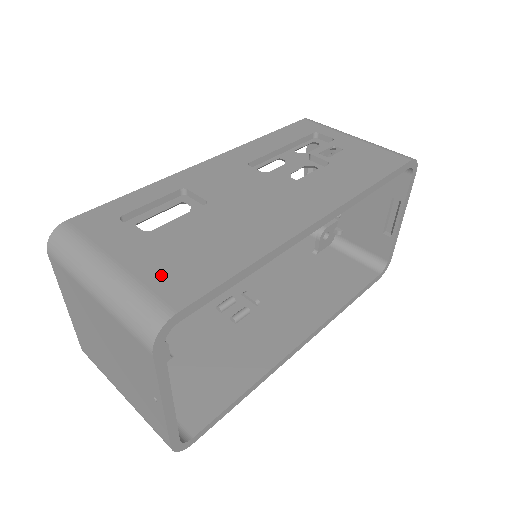
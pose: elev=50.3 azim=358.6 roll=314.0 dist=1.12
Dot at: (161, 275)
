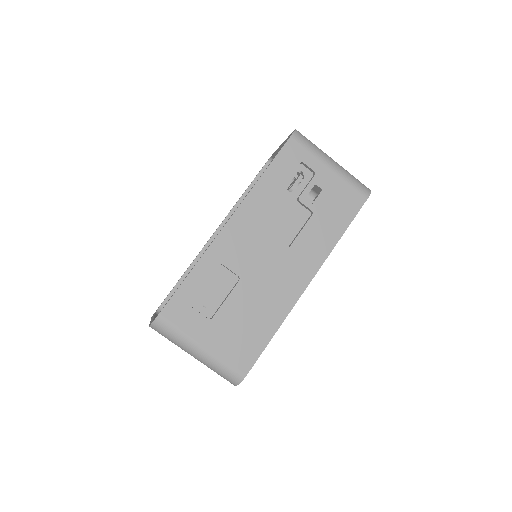
Dot at: (231, 351)
